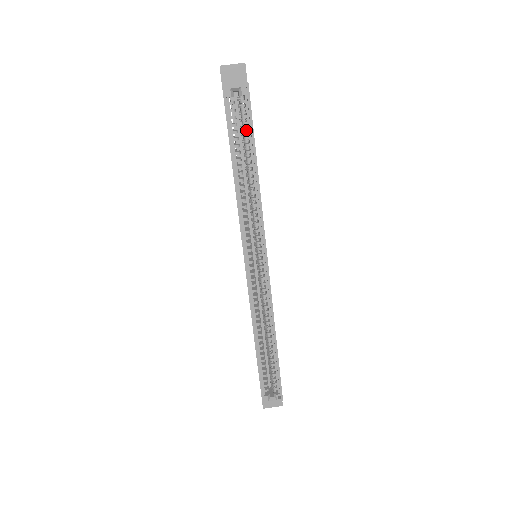
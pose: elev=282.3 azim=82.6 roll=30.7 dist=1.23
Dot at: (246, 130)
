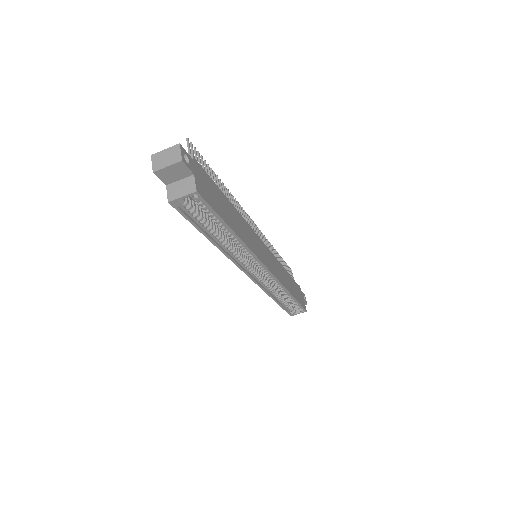
Dot at: (211, 215)
